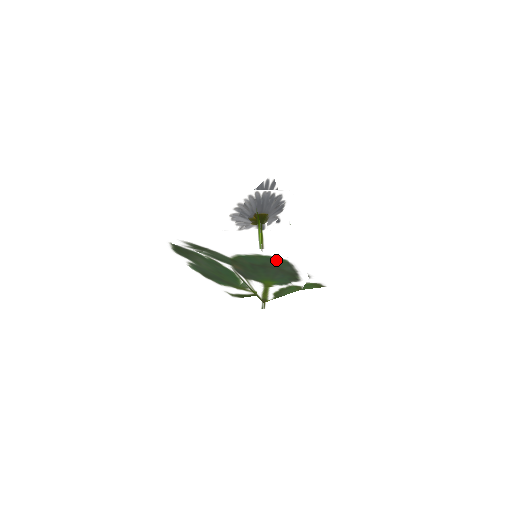
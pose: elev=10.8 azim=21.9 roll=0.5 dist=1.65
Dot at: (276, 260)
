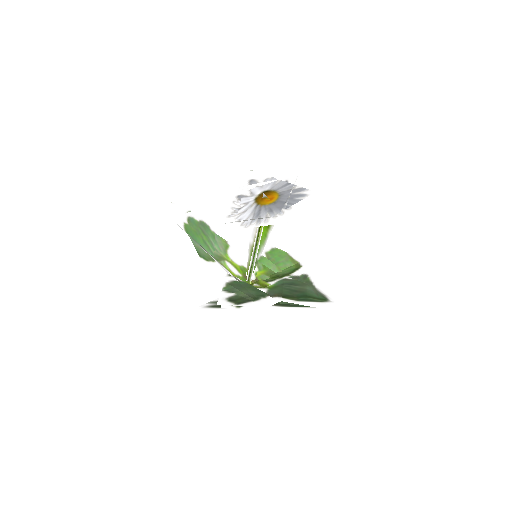
Dot at: occluded
